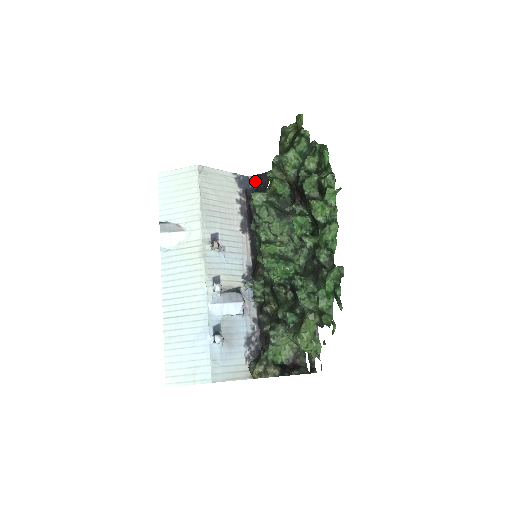
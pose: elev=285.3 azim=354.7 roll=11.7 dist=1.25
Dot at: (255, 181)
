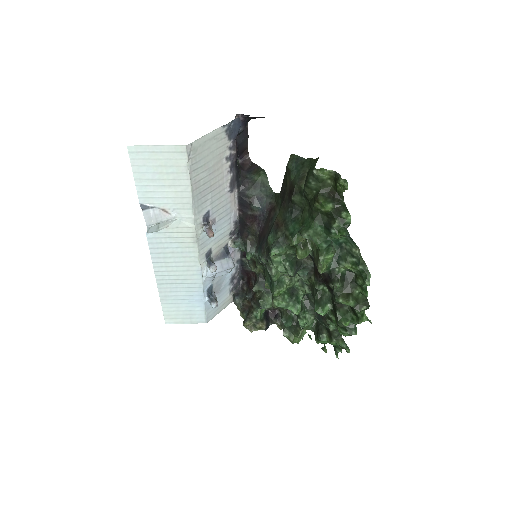
Dot at: (246, 118)
